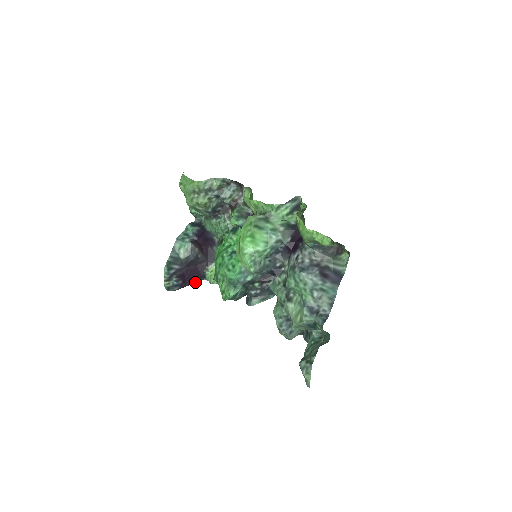
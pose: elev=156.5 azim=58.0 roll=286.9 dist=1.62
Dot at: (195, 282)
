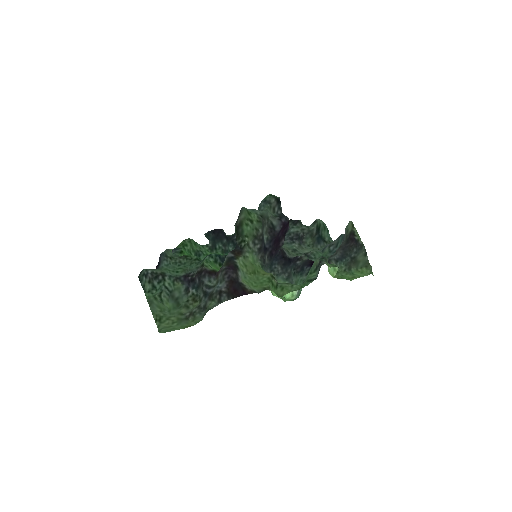
Dot at: occluded
